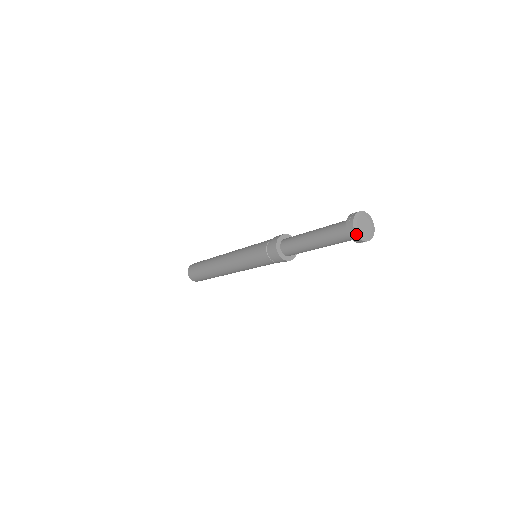
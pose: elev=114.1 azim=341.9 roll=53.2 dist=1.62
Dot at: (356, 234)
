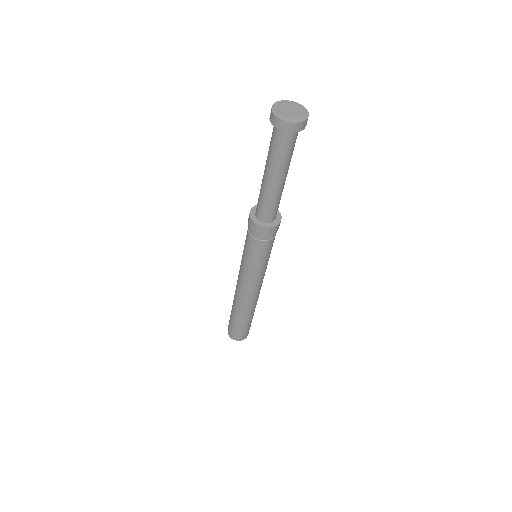
Dot at: (275, 115)
